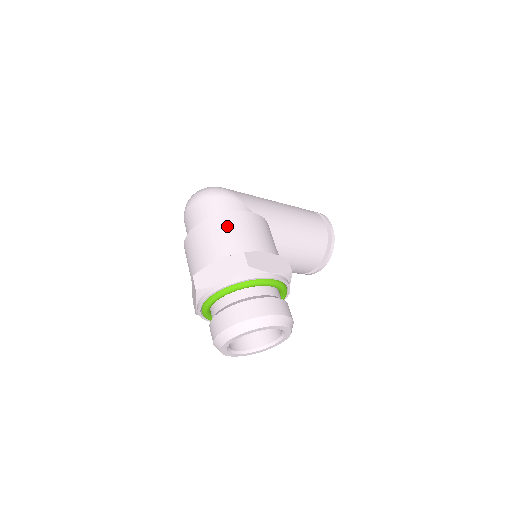
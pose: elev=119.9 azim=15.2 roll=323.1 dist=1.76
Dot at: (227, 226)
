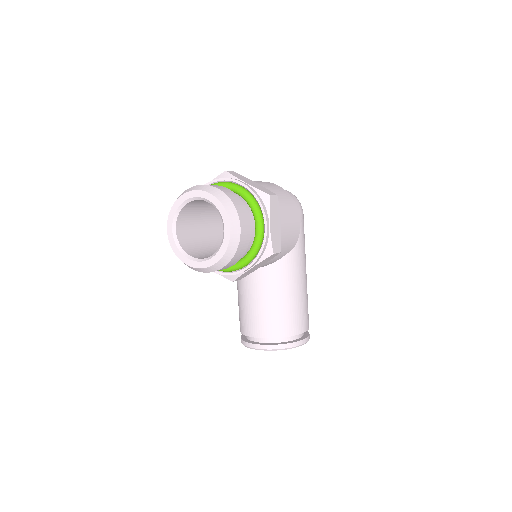
Dot at: (284, 195)
